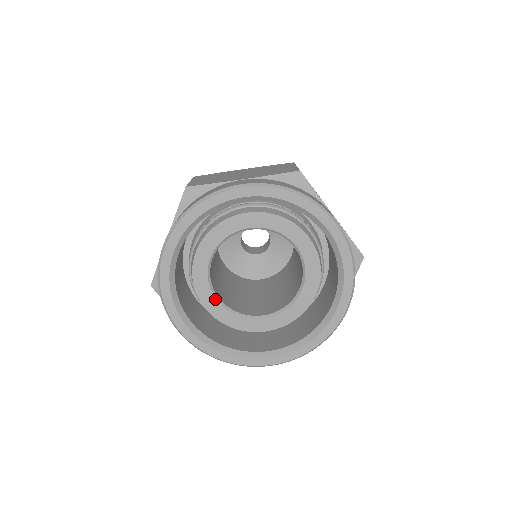
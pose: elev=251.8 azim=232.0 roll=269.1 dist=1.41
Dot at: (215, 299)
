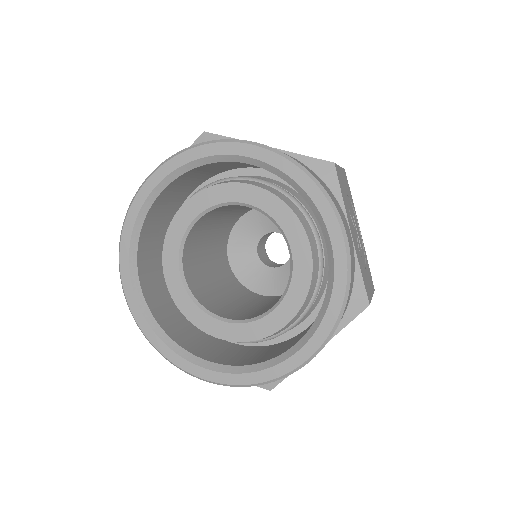
Dot at: (178, 270)
